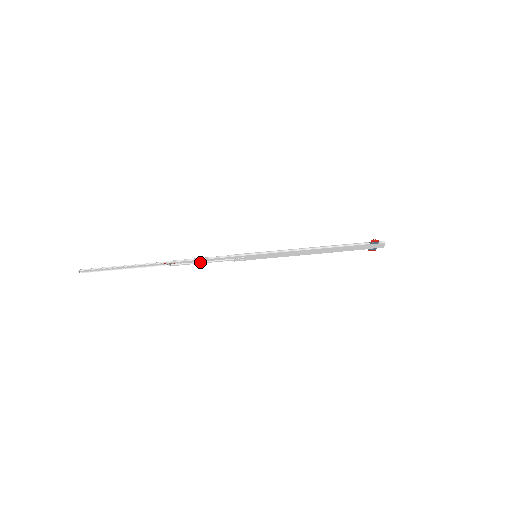
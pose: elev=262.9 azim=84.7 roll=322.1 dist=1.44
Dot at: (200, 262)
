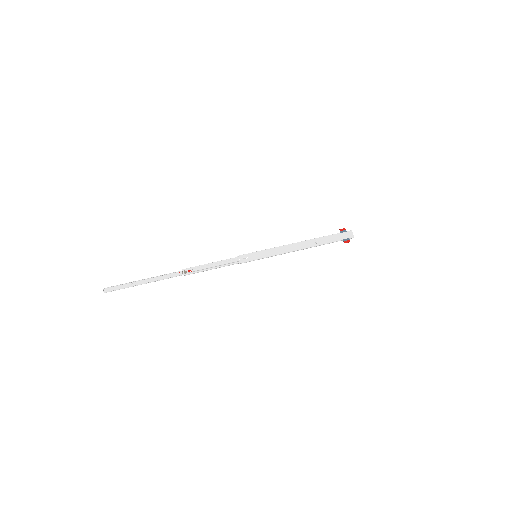
Dot at: (210, 268)
